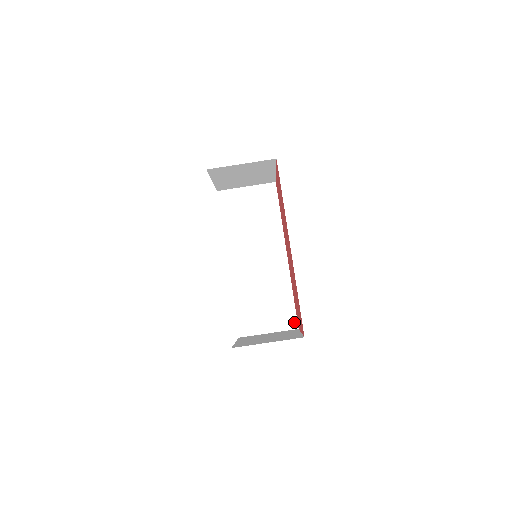
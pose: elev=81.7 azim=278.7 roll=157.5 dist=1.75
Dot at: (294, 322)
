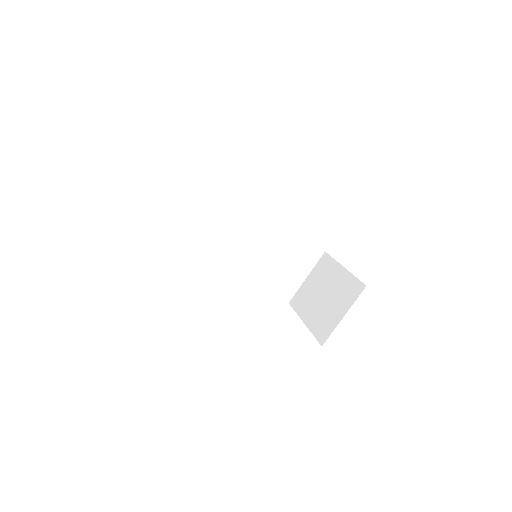
Dot at: (317, 251)
